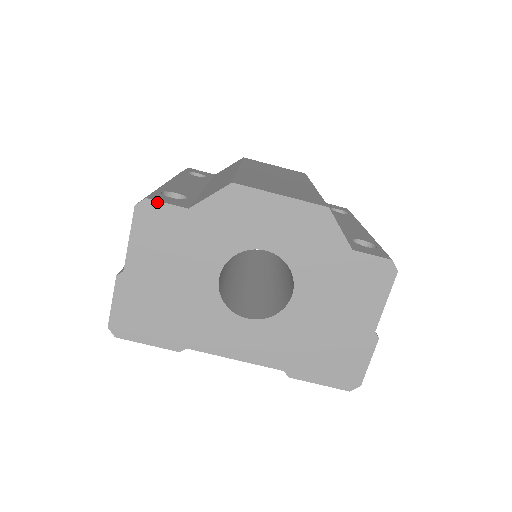
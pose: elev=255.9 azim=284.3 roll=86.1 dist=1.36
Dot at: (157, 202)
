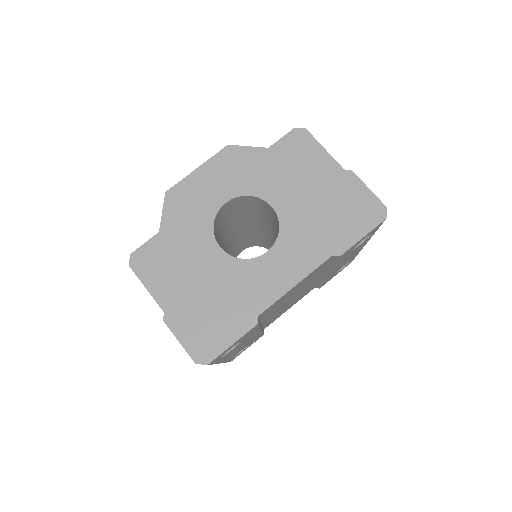
Dot at: (139, 249)
